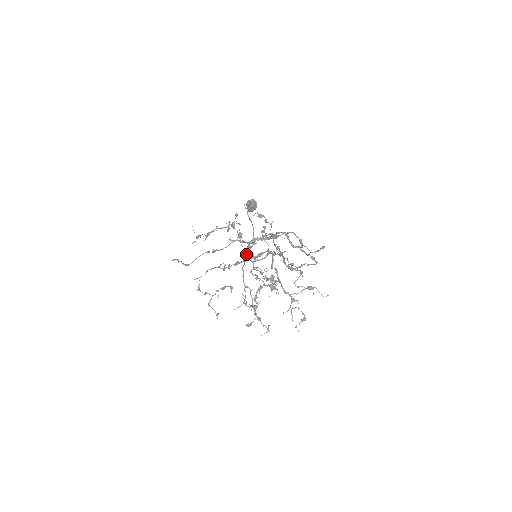
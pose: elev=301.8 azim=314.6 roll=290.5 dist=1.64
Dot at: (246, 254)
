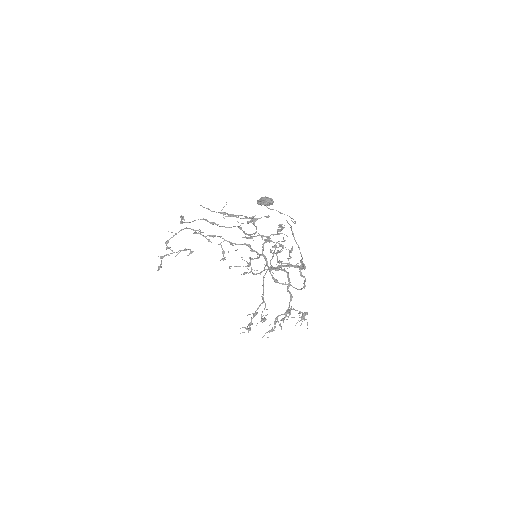
Dot at: (274, 268)
